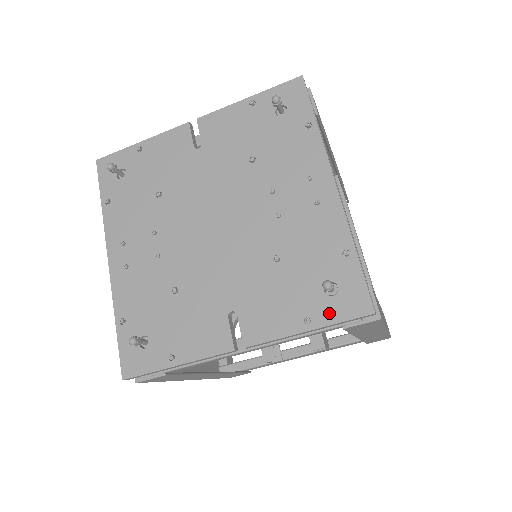
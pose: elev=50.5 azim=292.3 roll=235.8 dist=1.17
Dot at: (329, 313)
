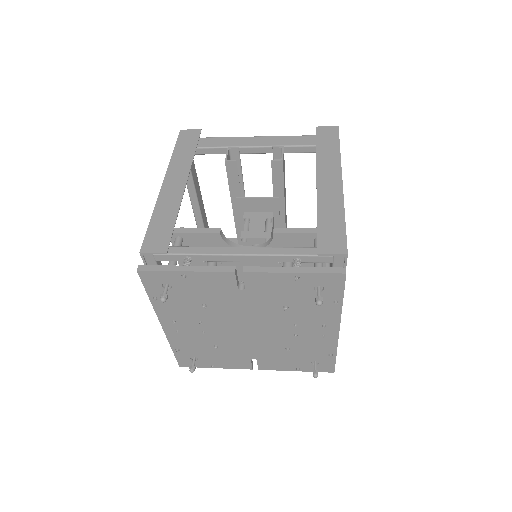
Dot at: (310, 369)
